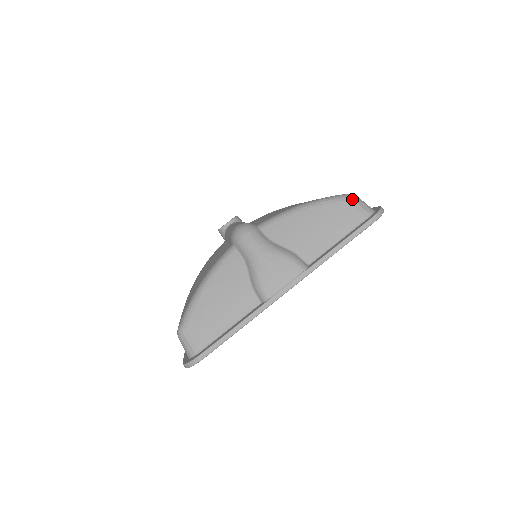
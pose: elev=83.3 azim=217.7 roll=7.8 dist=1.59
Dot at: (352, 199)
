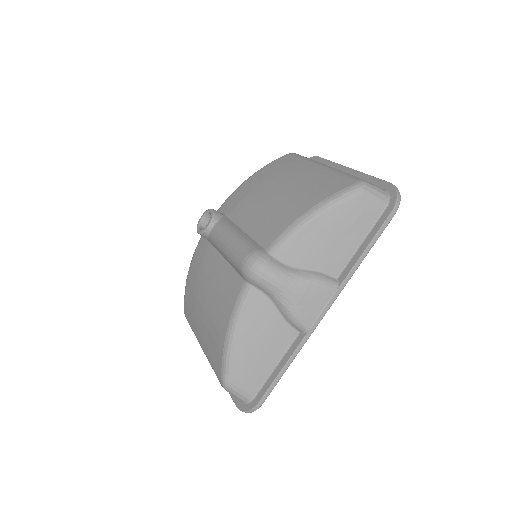
Dot at: (365, 191)
